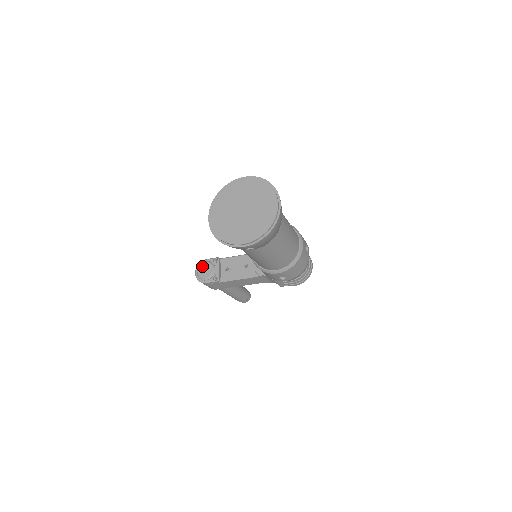
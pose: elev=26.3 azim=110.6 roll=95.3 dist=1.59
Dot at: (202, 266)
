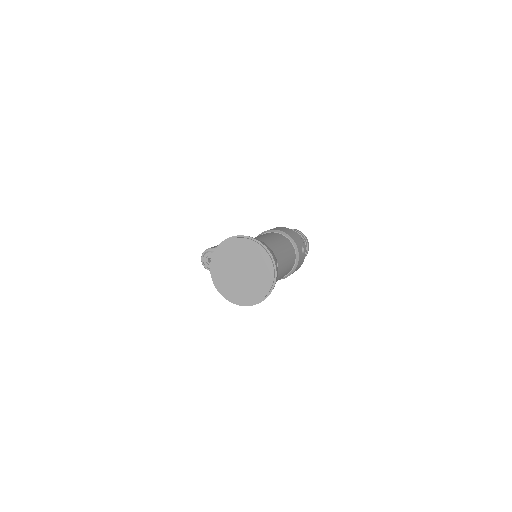
Dot at: (207, 256)
